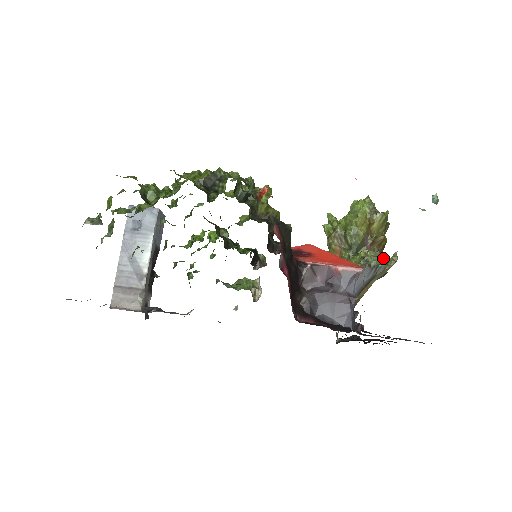
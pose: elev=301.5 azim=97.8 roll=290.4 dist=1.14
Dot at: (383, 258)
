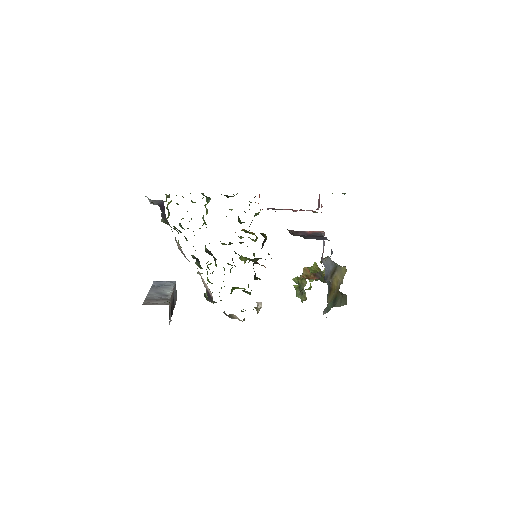
Dot at: occluded
